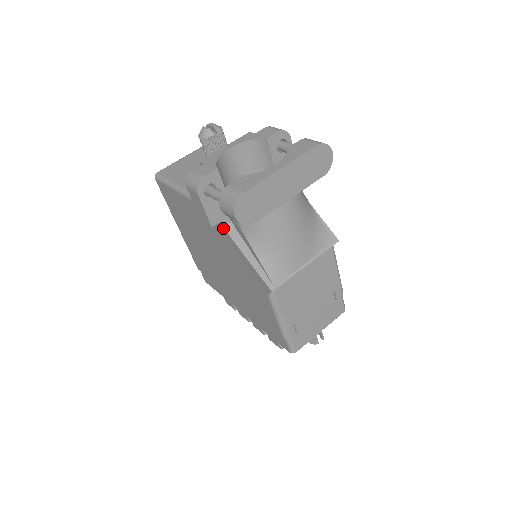
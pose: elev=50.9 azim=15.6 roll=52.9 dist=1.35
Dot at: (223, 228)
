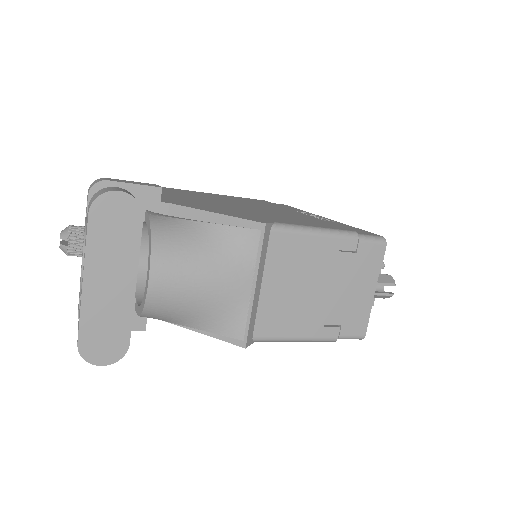
Dot at: occluded
